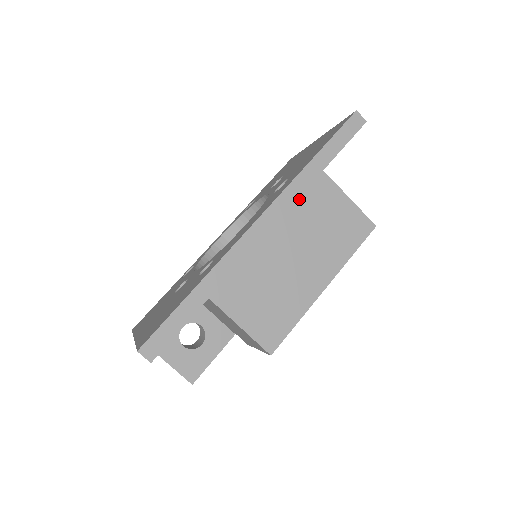
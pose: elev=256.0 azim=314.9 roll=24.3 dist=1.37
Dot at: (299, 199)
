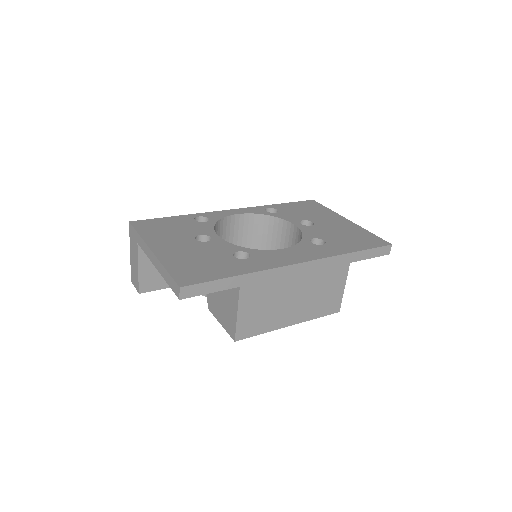
Dot at: (327, 269)
